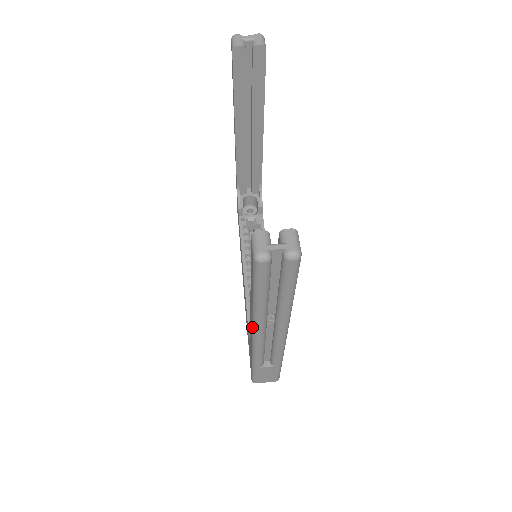
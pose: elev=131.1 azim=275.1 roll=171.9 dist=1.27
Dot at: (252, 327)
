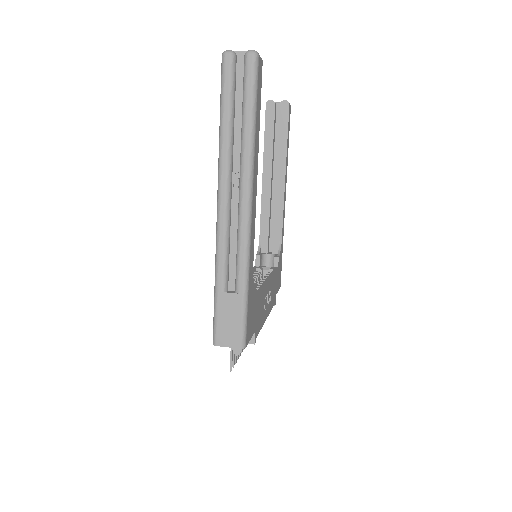
Dot at: occluded
